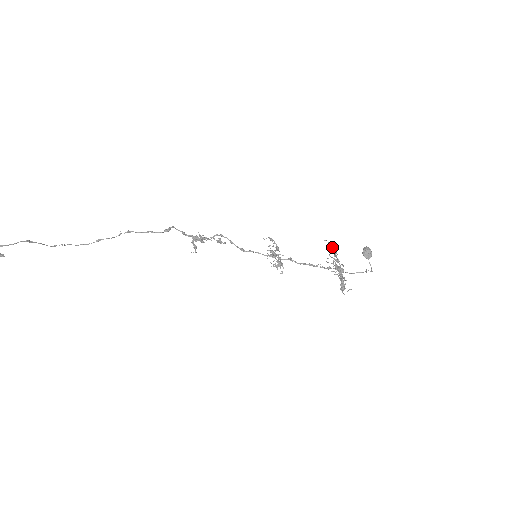
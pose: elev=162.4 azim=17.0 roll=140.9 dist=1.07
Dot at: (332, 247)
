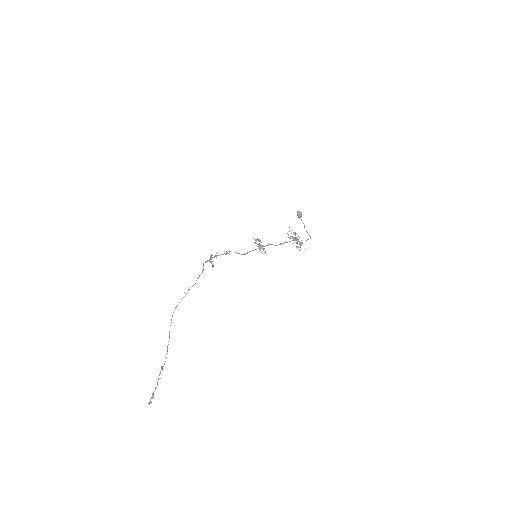
Dot at: occluded
